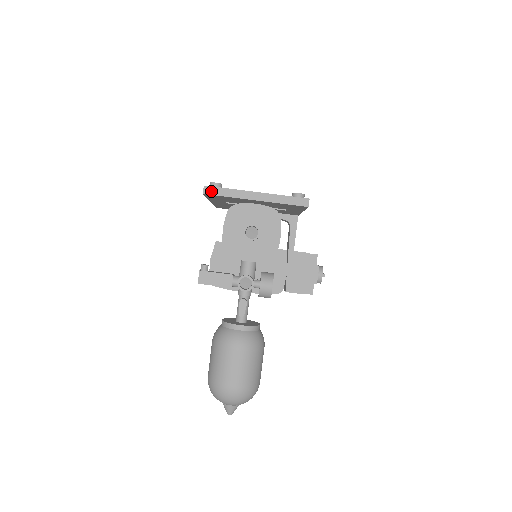
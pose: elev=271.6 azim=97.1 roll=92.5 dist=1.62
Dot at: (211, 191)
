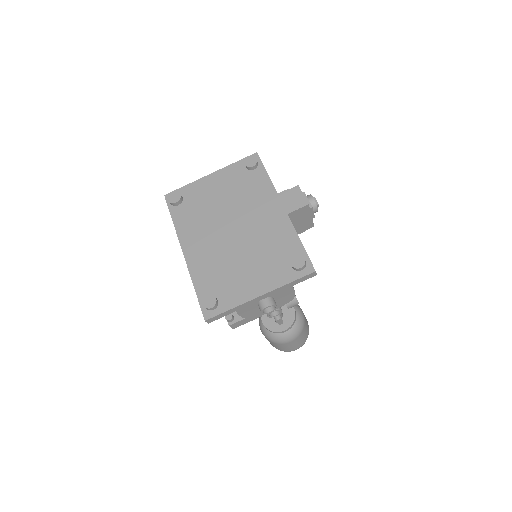
Dot at: (215, 319)
